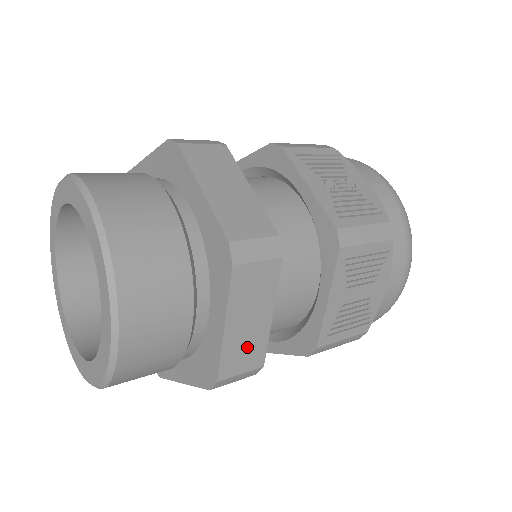
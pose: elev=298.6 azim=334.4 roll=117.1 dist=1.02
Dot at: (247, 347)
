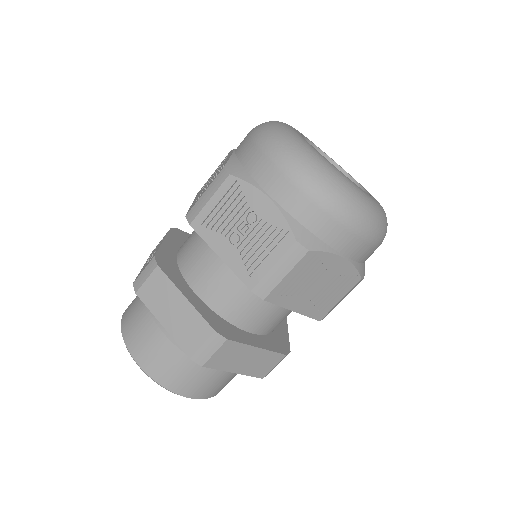
Dot at: (261, 363)
